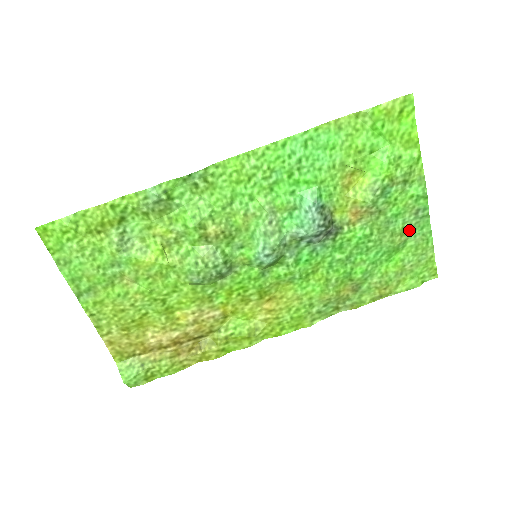
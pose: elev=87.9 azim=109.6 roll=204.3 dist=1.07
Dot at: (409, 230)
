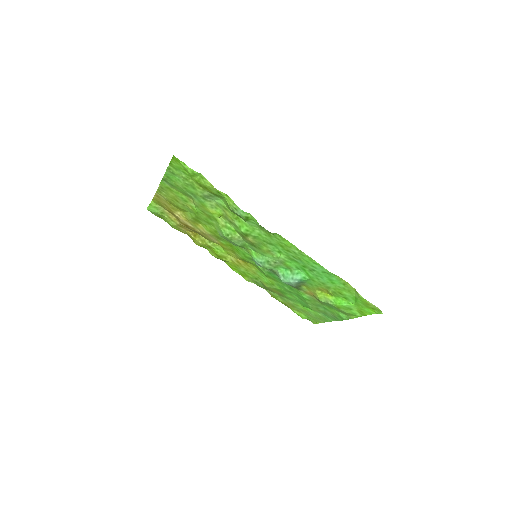
Dot at: (324, 313)
